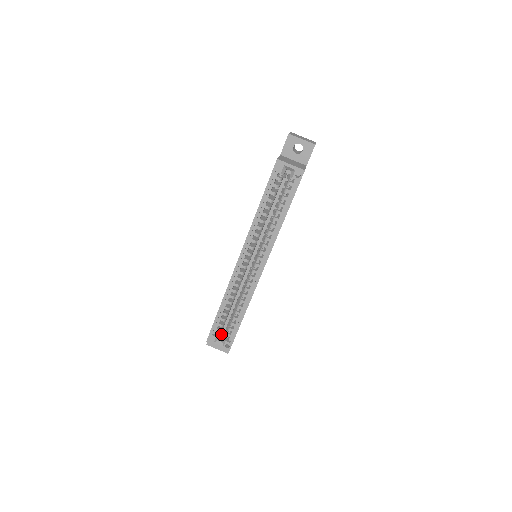
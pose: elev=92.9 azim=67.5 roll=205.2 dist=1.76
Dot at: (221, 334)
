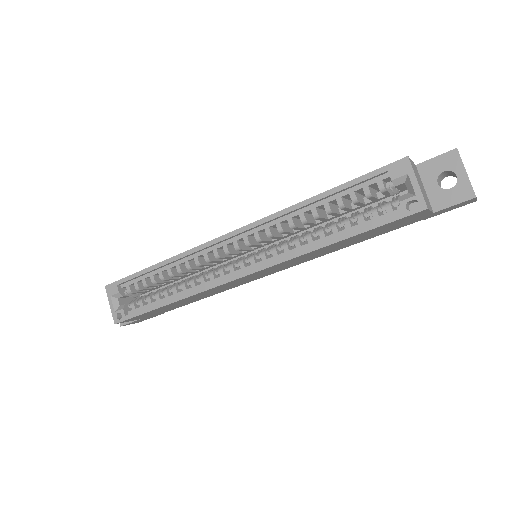
Dot at: occluded
